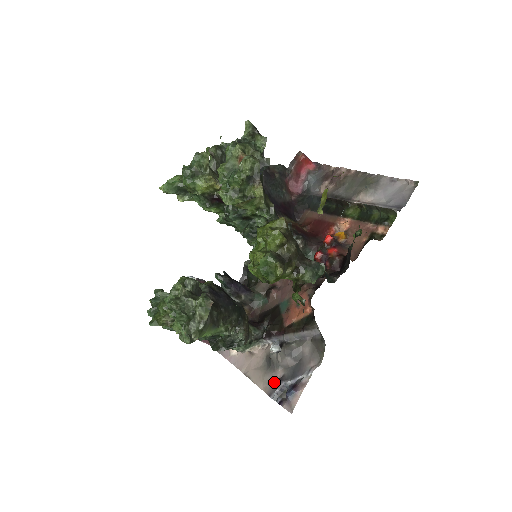
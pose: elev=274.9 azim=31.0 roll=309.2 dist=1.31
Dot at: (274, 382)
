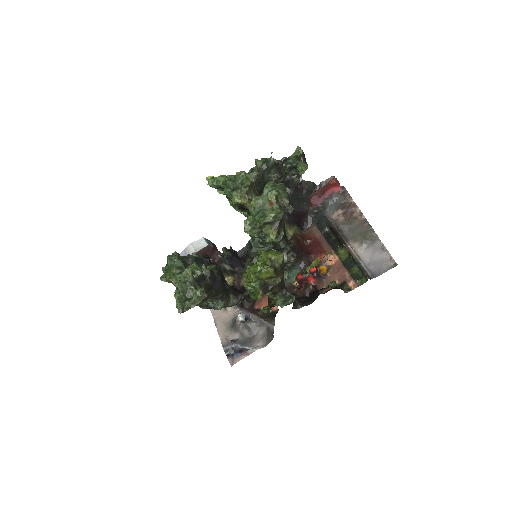
Dot at: occluded
